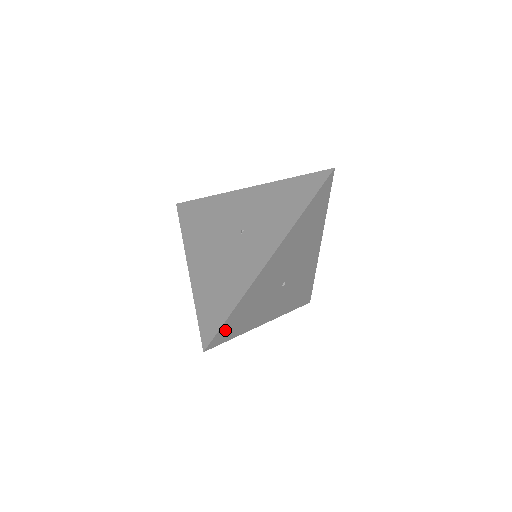
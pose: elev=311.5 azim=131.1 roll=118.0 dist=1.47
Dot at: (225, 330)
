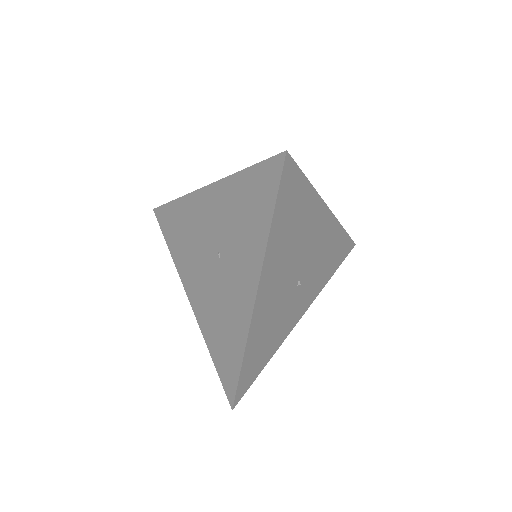
Dot at: (246, 378)
